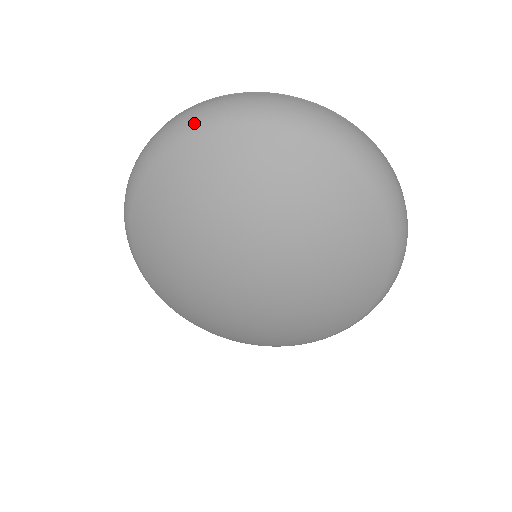
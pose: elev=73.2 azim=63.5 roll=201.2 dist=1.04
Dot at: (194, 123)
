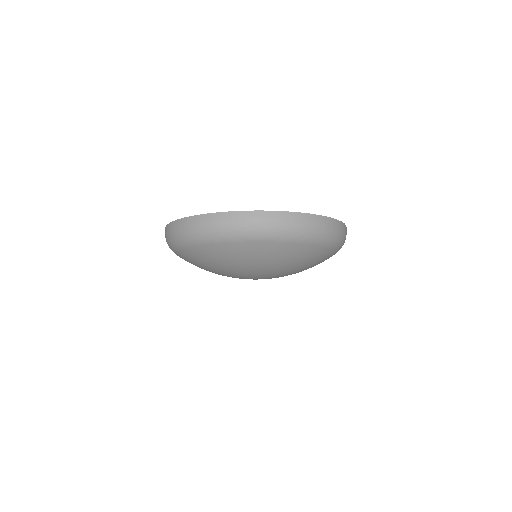
Dot at: (182, 242)
